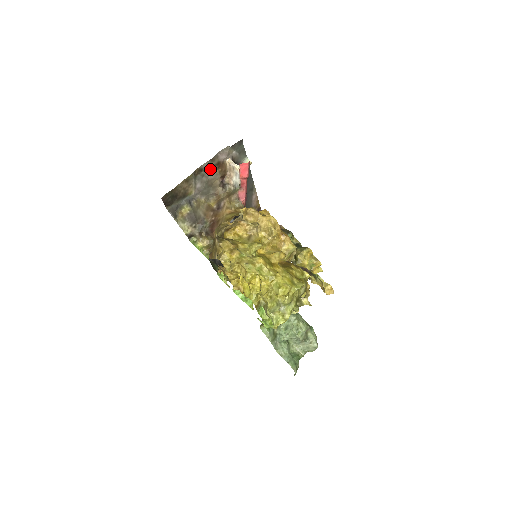
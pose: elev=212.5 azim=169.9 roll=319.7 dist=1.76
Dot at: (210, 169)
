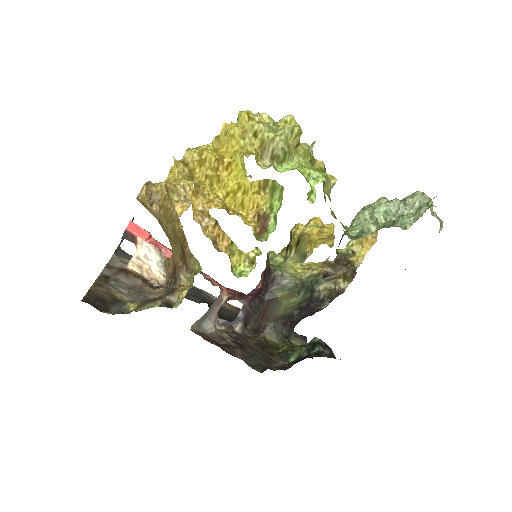
Dot at: (118, 276)
